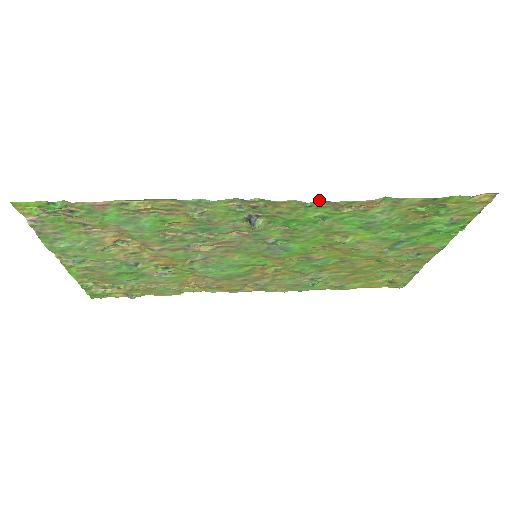
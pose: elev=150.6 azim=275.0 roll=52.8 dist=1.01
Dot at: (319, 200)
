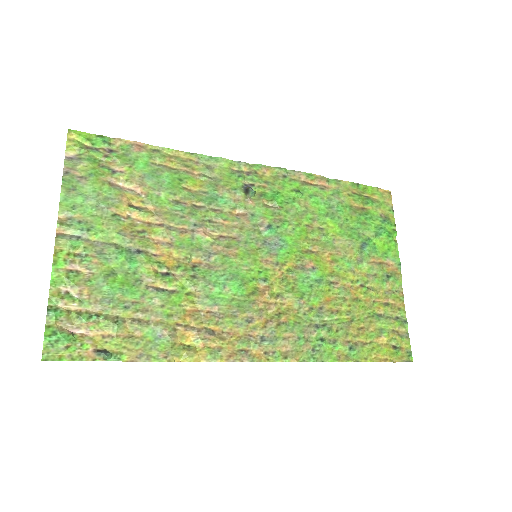
Dot at: (289, 170)
